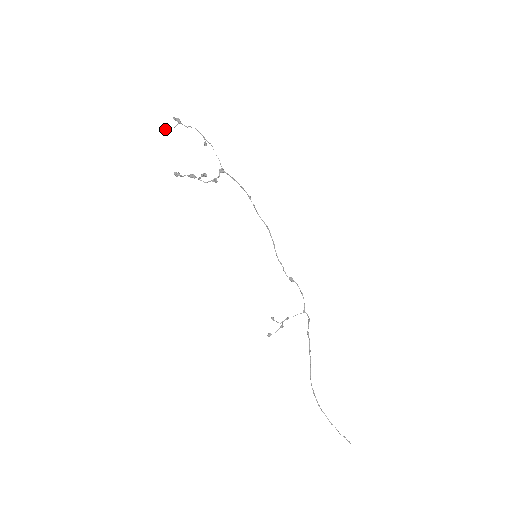
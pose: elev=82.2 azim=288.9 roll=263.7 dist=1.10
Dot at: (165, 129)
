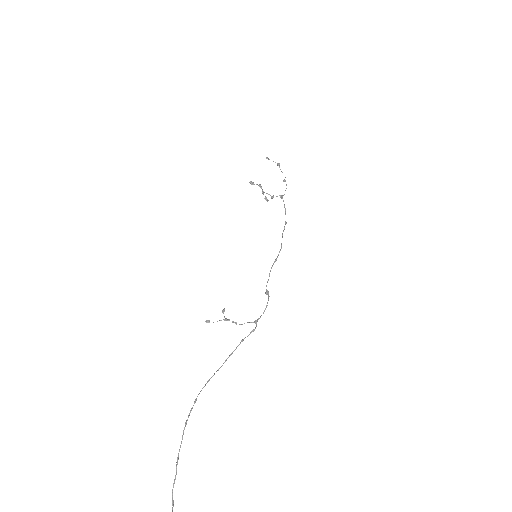
Dot at: (268, 158)
